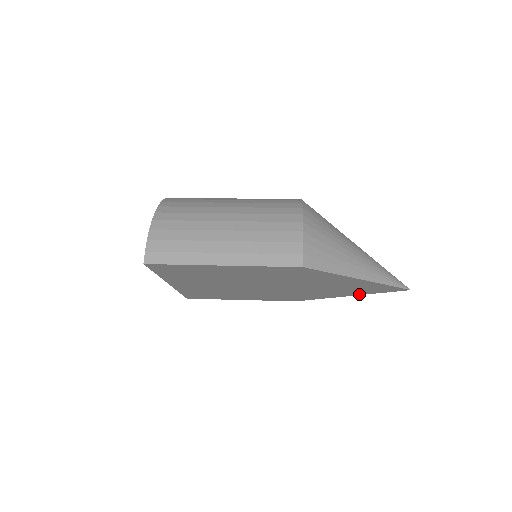
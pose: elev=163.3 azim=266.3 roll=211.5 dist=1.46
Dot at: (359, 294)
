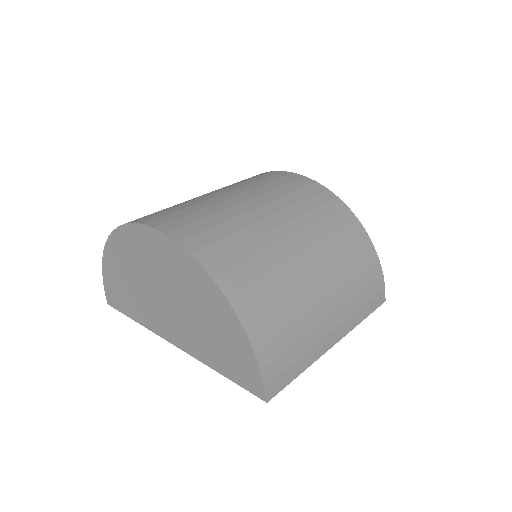
Dot at: occluded
